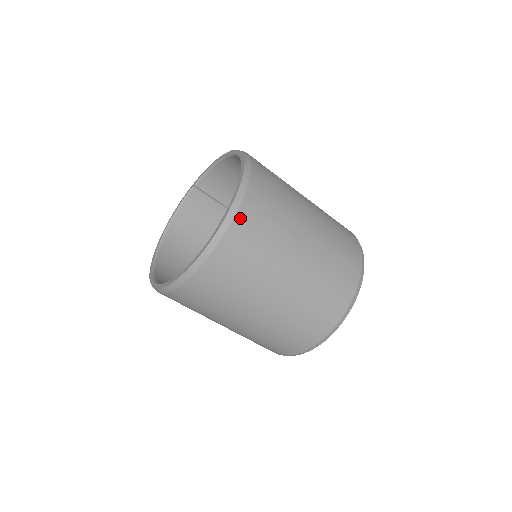
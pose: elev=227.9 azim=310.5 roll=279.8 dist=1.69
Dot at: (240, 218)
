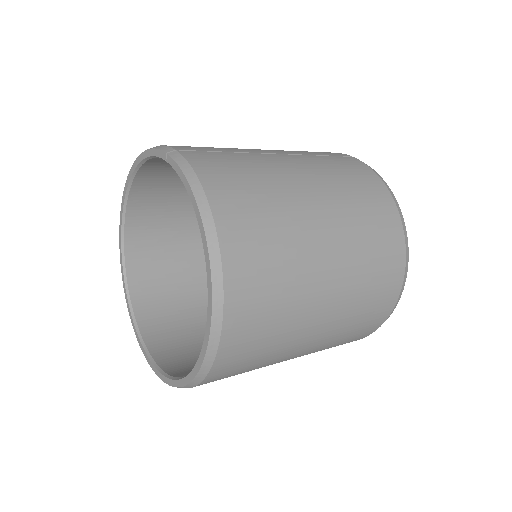
Dot at: occluded
